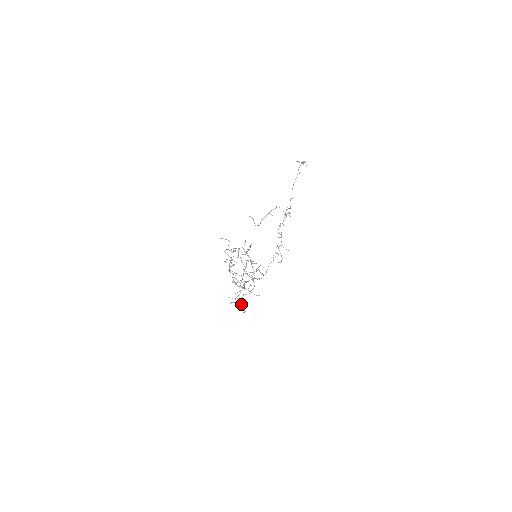
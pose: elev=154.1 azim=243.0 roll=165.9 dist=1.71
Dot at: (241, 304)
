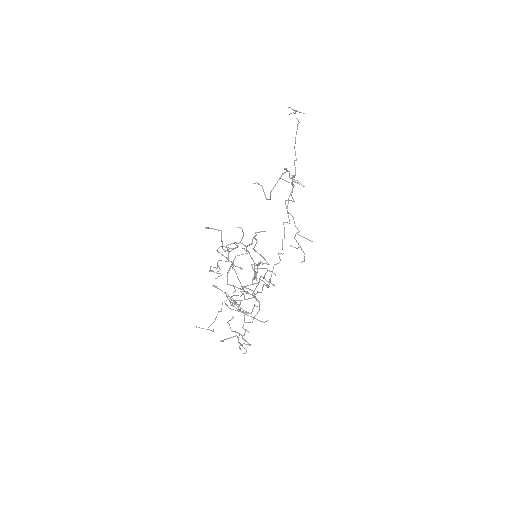
Dot at: (246, 341)
